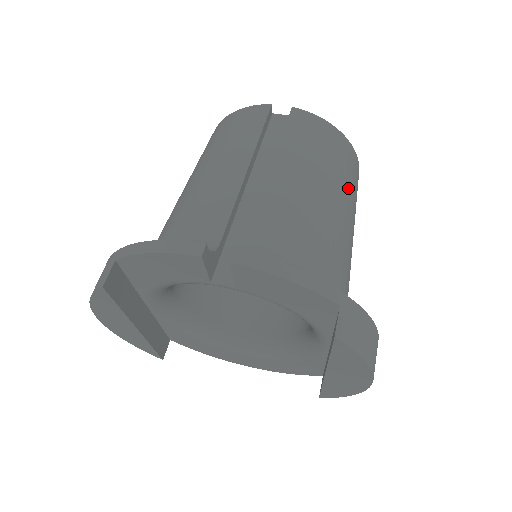
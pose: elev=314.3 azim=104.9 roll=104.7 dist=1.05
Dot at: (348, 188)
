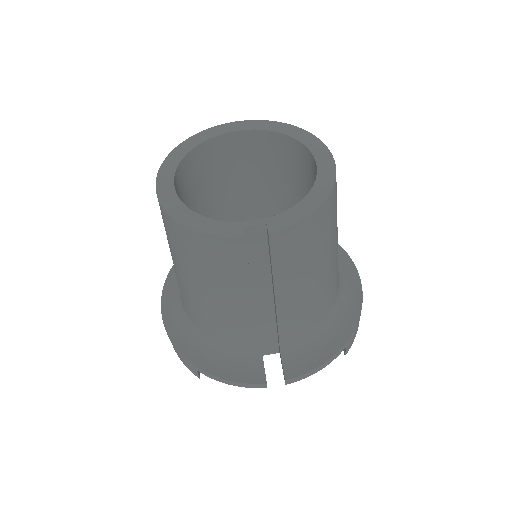
Dot at: (333, 232)
